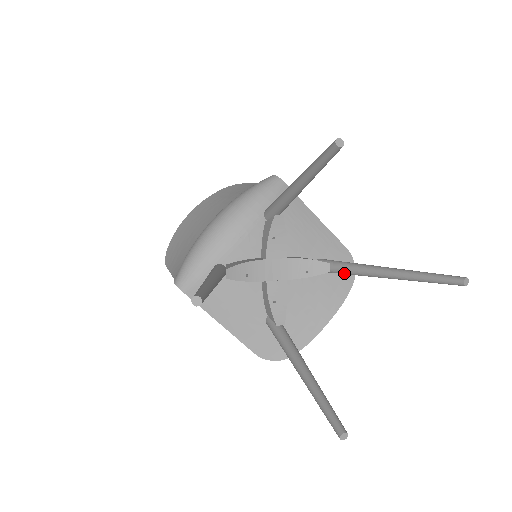
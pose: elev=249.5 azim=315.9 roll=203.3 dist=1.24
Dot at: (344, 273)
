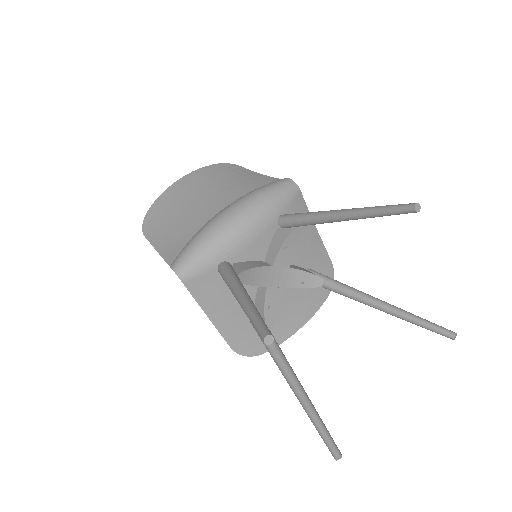
Dot at: (336, 292)
